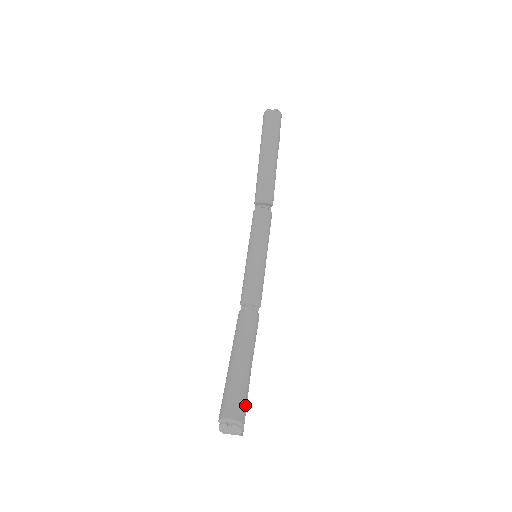
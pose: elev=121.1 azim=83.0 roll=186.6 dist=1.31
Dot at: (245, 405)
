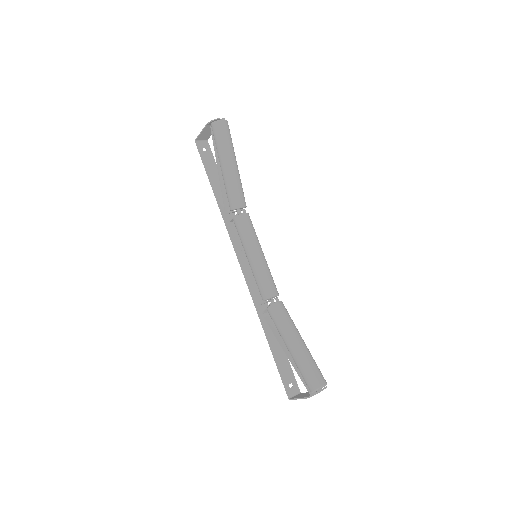
Dot at: occluded
